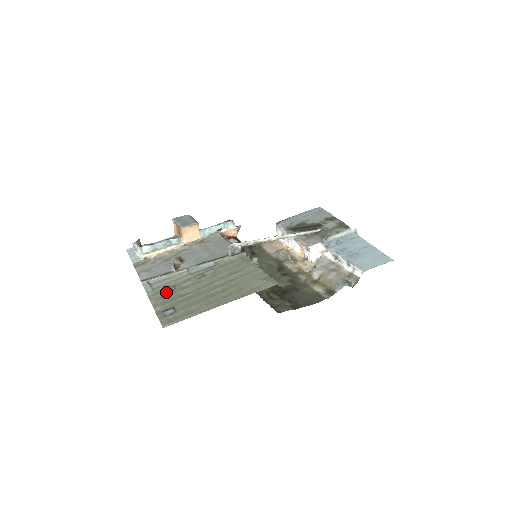
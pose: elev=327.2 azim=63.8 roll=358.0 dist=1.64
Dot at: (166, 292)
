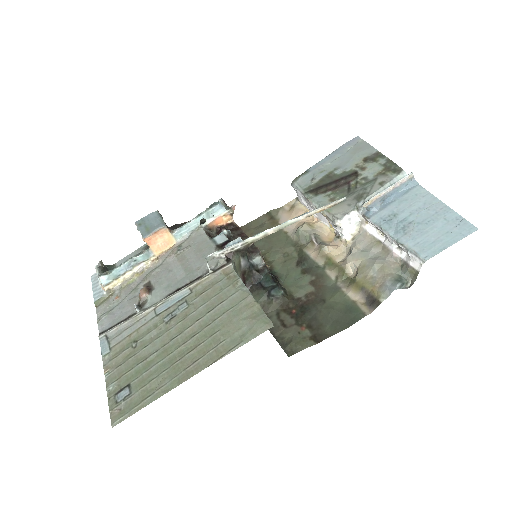
Dot at: (124, 354)
